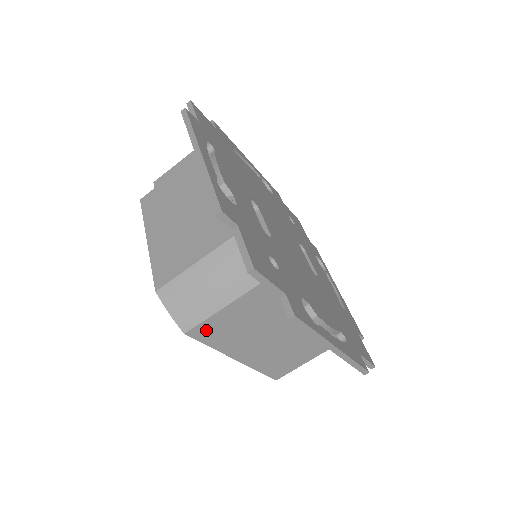
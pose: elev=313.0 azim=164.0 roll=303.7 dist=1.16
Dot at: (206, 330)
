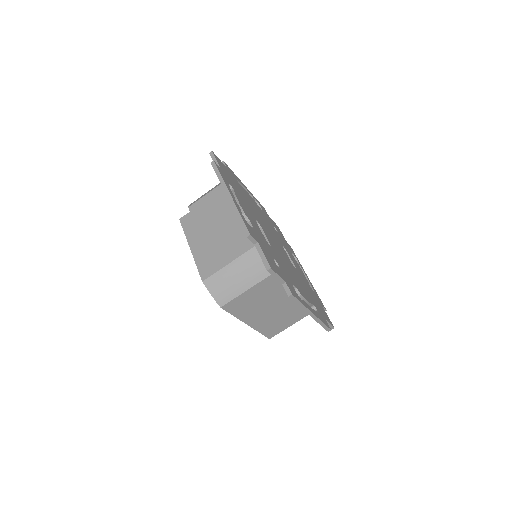
Dot at: (233, 305)
